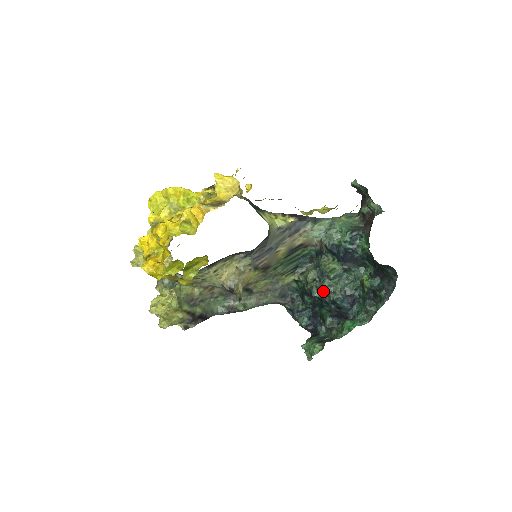
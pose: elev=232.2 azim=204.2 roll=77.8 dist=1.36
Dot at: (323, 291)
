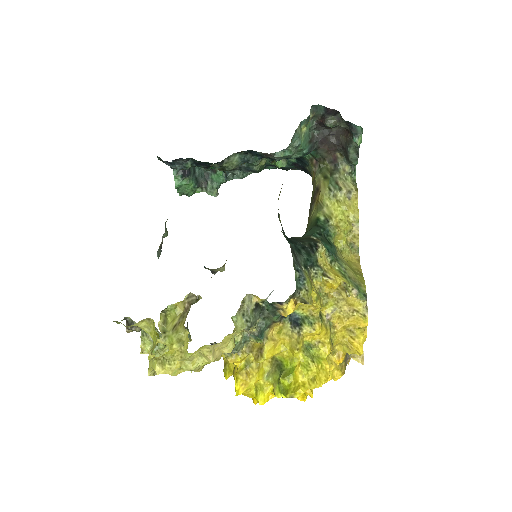
Dot at: (239, 177)
